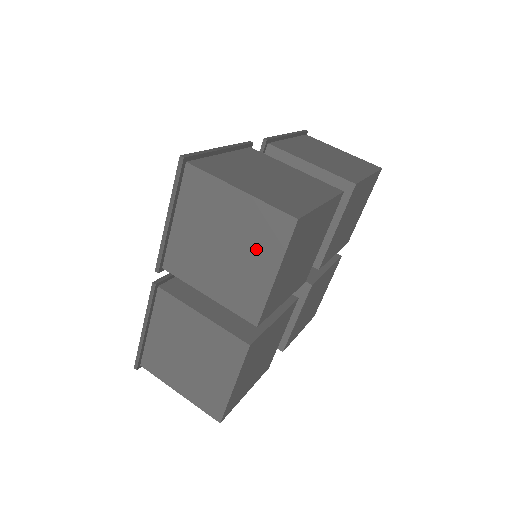
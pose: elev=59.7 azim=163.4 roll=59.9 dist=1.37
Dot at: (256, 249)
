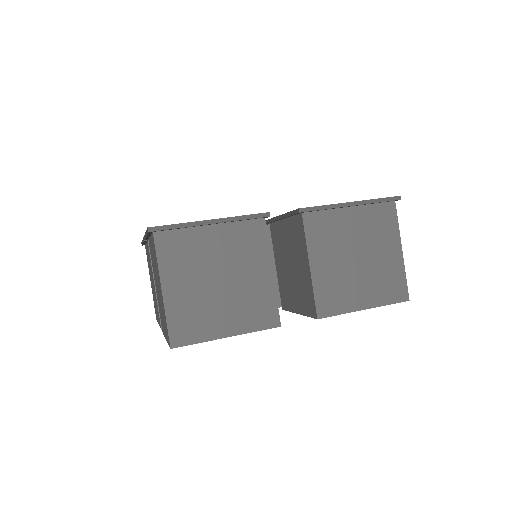
Dot at: (163, 318)
